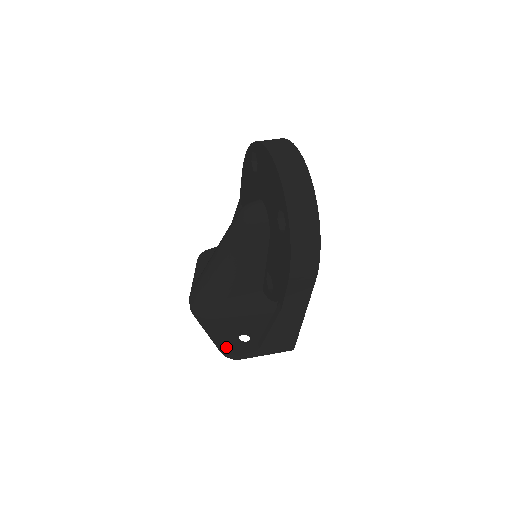
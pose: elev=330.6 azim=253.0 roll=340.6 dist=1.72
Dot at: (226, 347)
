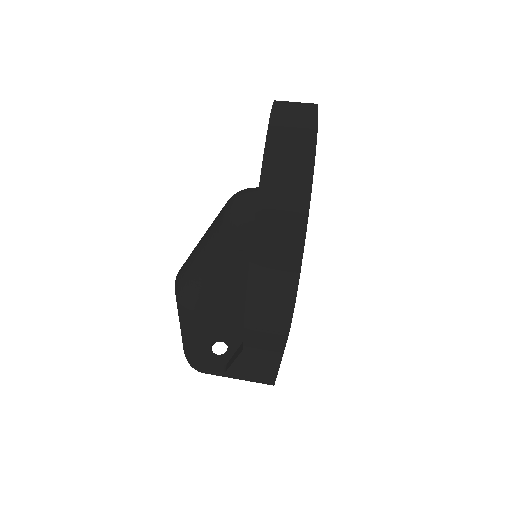
Dot at: (190, 353)
